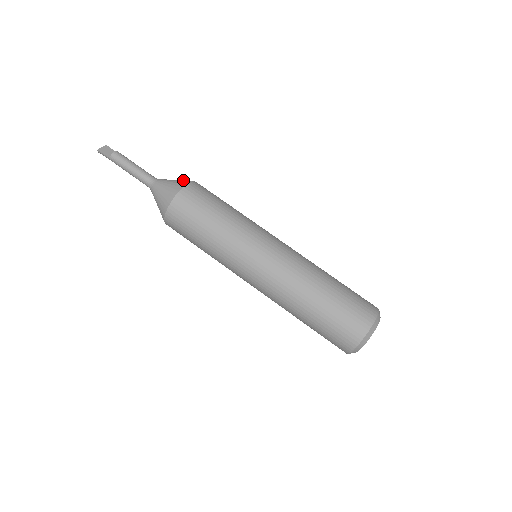
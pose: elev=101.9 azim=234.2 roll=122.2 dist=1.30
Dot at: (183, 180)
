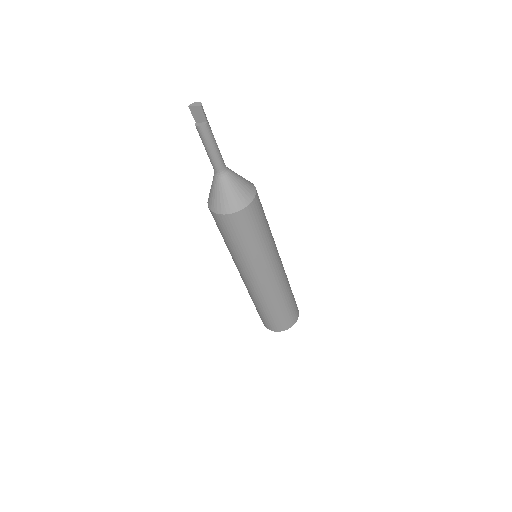
Dot at: (231, 202)
